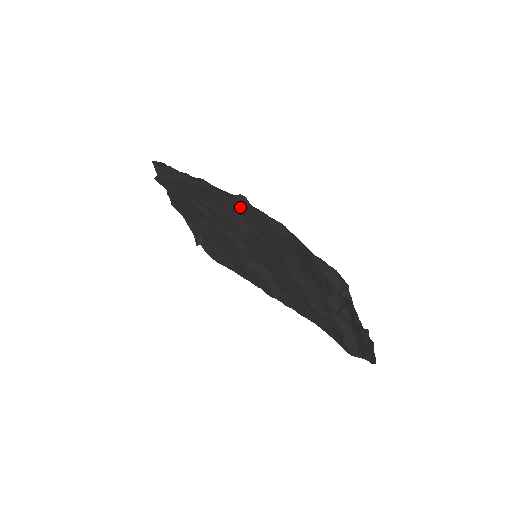
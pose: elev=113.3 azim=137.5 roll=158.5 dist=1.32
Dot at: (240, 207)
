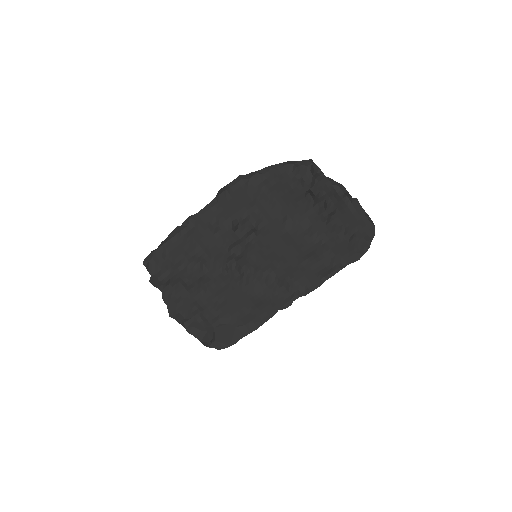
Dot at: (224, 206)
